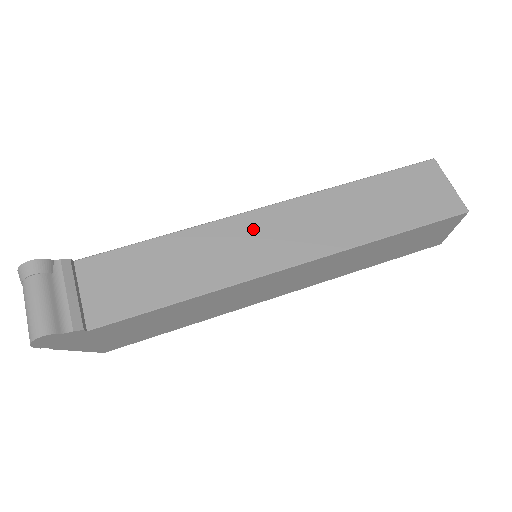
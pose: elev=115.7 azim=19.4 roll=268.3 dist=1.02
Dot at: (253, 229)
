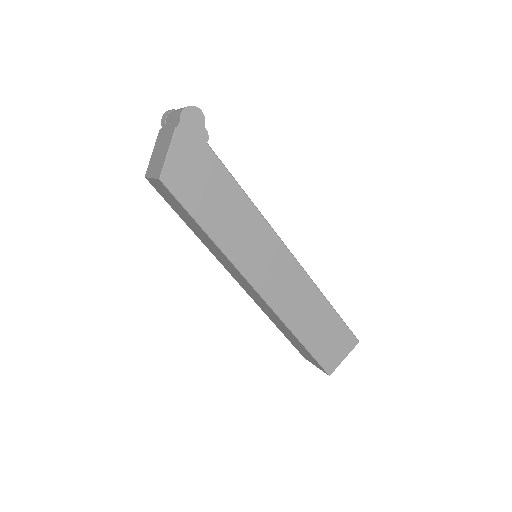
Dot at: occluded
